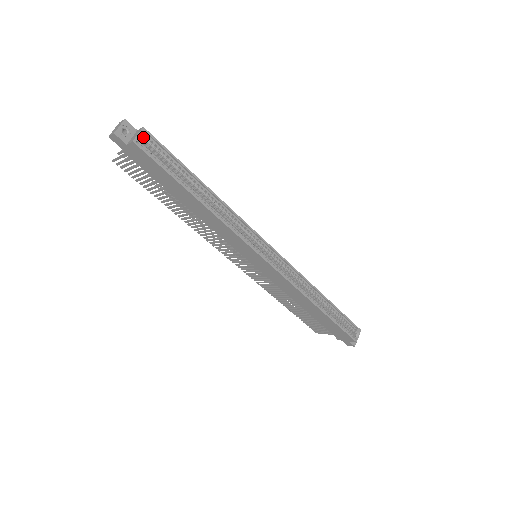
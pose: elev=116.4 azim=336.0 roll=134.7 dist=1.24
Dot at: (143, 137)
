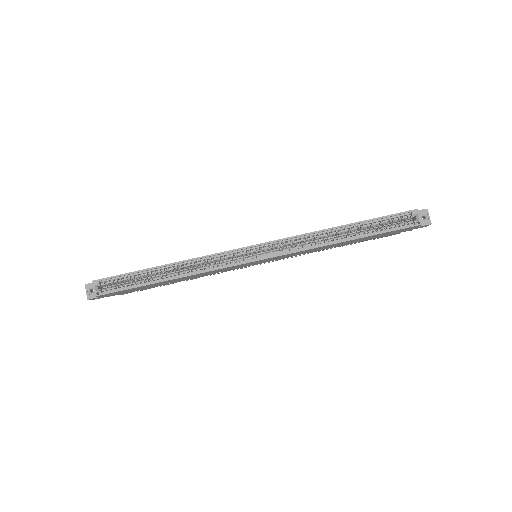
Dot at: (98, 286)
